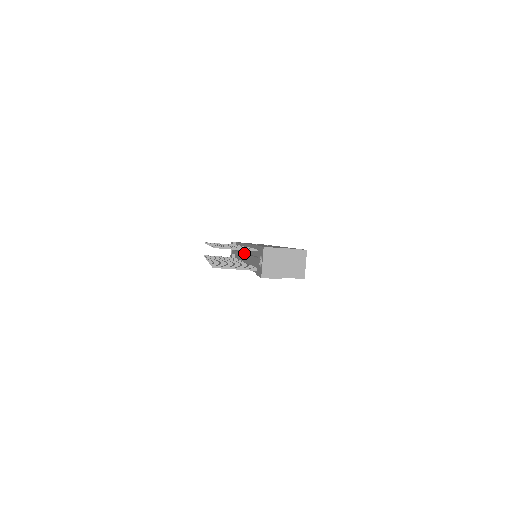
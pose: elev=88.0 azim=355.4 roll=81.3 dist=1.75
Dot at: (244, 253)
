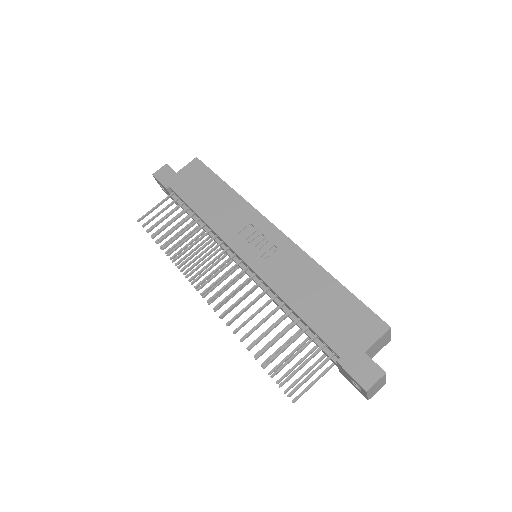
Dot at: occluded
